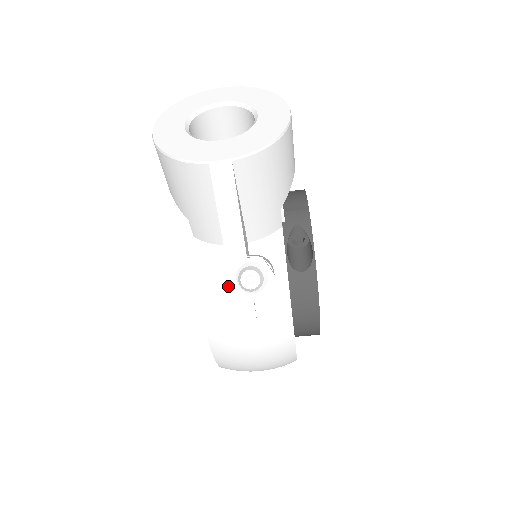
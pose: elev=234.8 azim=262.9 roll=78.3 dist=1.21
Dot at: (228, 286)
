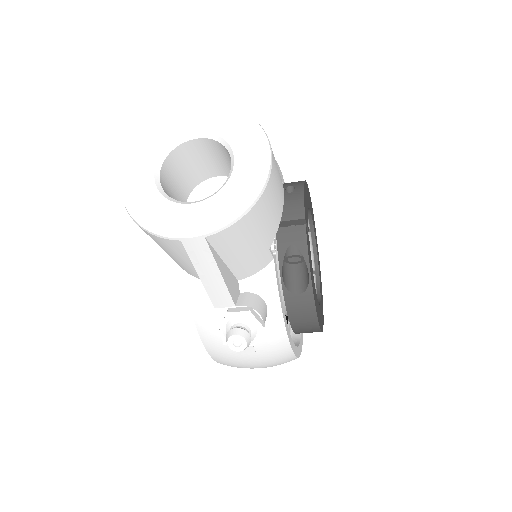
Dot at: occluded
